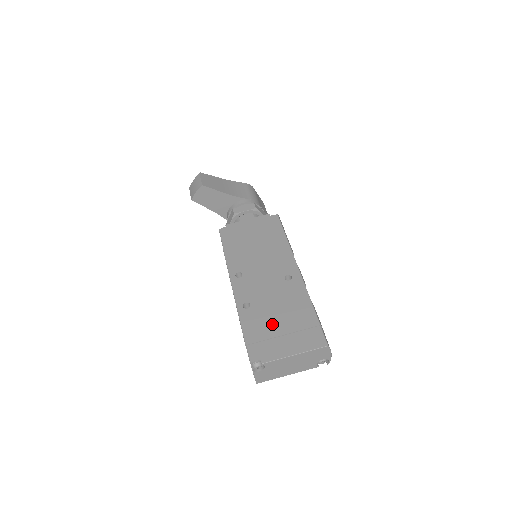
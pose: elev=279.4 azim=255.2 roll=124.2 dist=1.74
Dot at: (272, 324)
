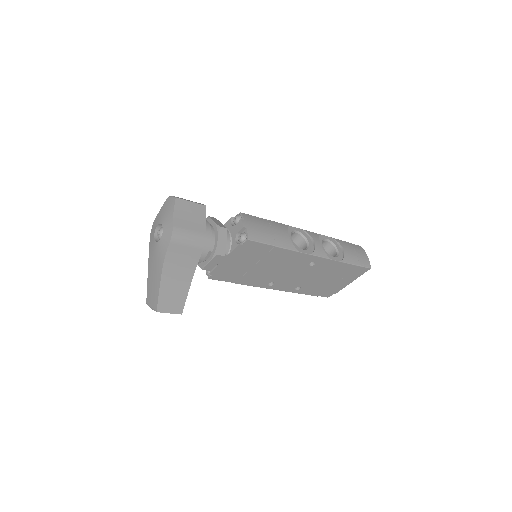
Dot at: (325, 284)
